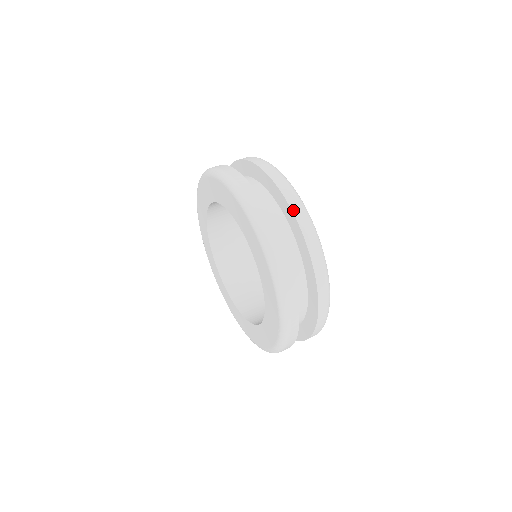
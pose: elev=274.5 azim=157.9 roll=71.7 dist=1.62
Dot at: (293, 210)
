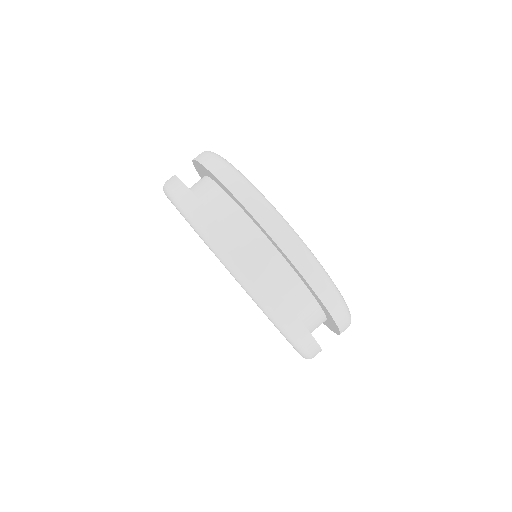
Dot at: (284, 251)
